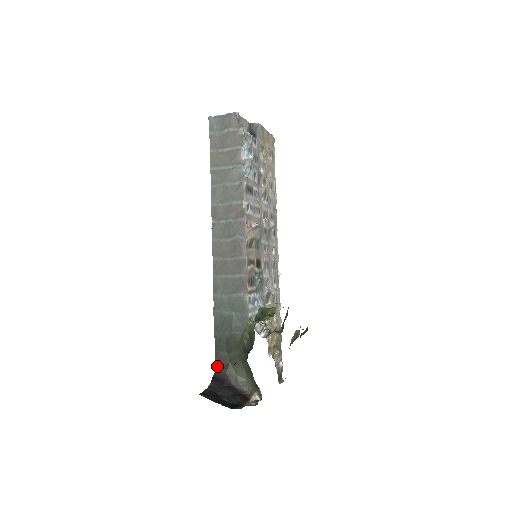
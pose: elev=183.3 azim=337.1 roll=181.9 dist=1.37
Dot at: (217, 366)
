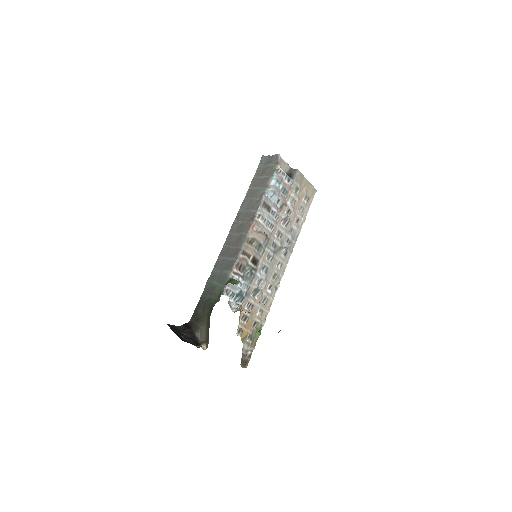
Dot at: (192, 318)
